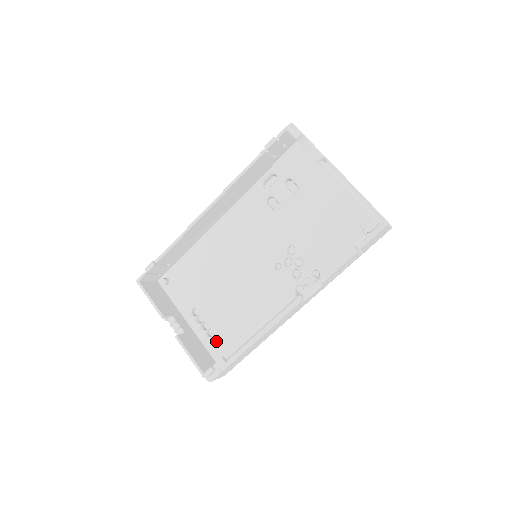
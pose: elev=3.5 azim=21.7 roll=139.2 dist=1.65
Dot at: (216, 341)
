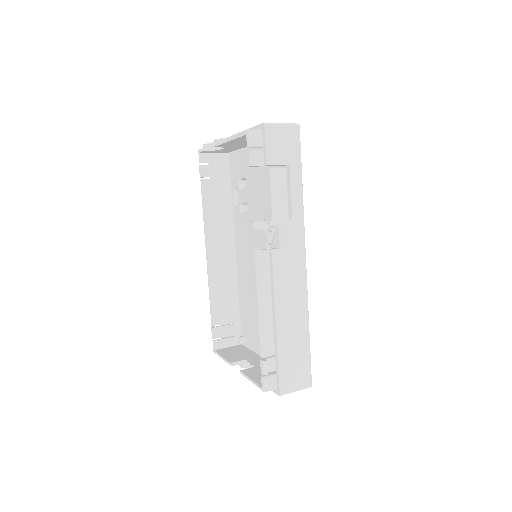
Dot at: occluded
